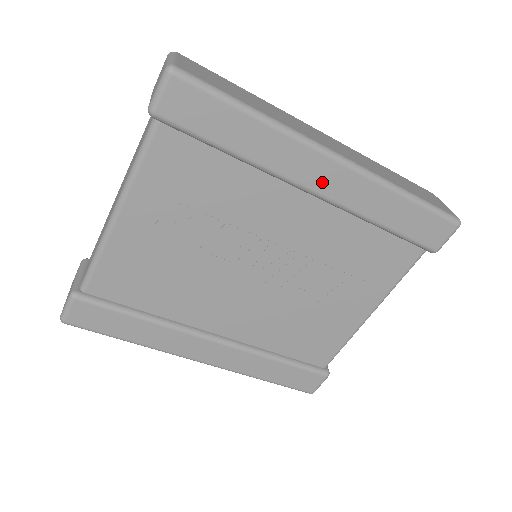
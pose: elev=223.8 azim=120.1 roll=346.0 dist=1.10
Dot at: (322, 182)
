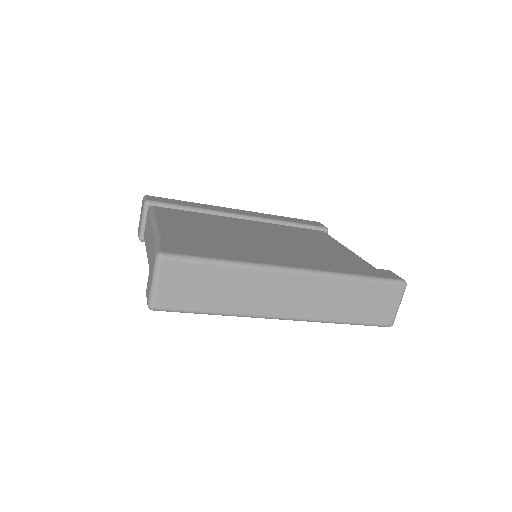
Dot at: occluded
